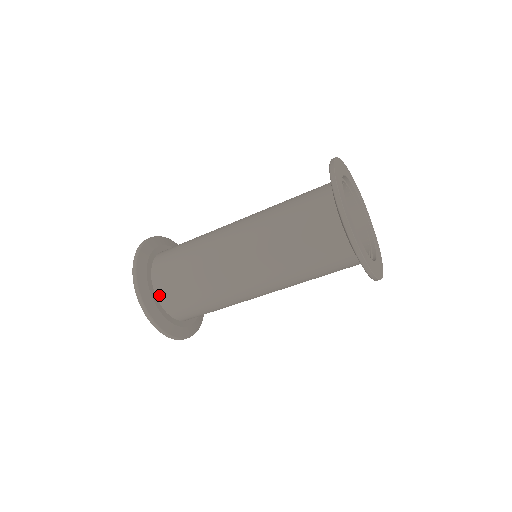
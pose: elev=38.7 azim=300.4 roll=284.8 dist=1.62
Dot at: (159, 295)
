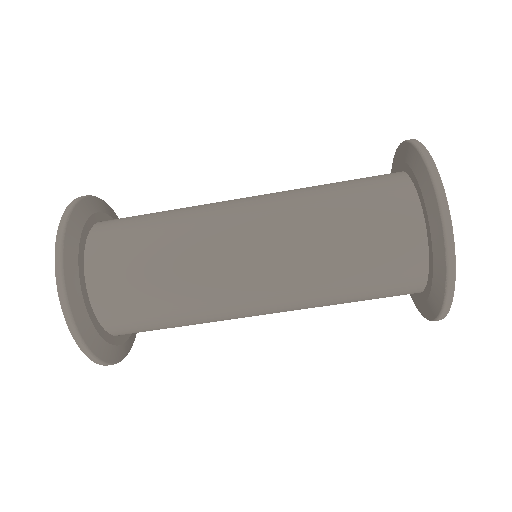
Dot at: (96, 229)
